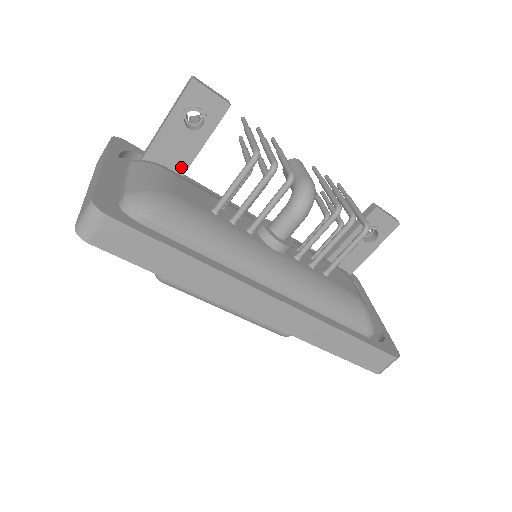
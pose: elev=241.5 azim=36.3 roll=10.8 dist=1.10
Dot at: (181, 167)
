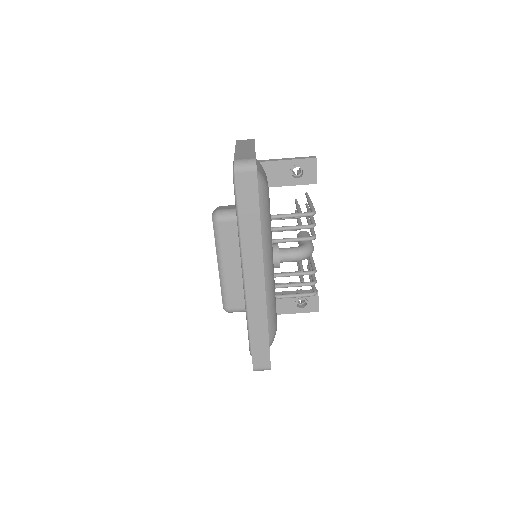
Dot at: (268, 183)
